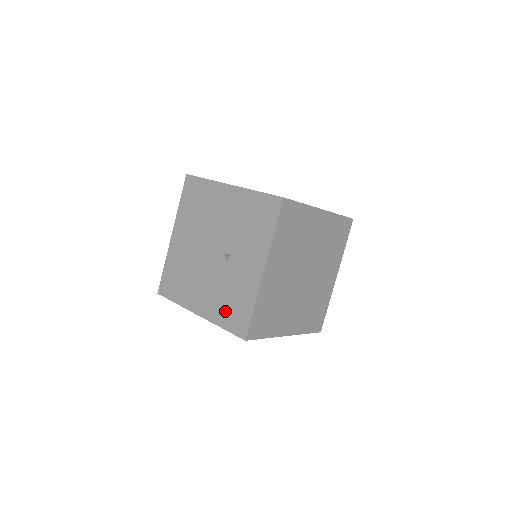
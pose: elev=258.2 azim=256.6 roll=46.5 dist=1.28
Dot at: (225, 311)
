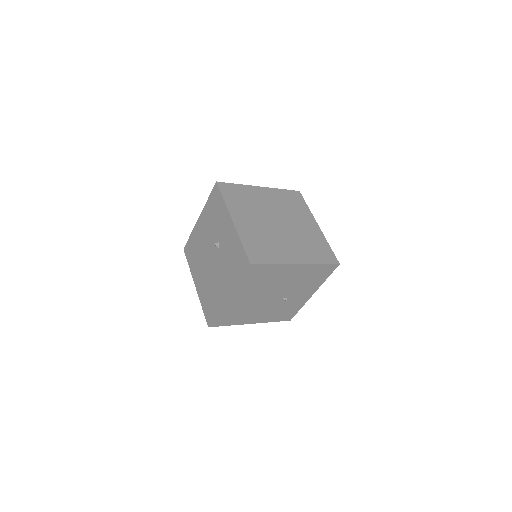
Dot at: (234, 270)
